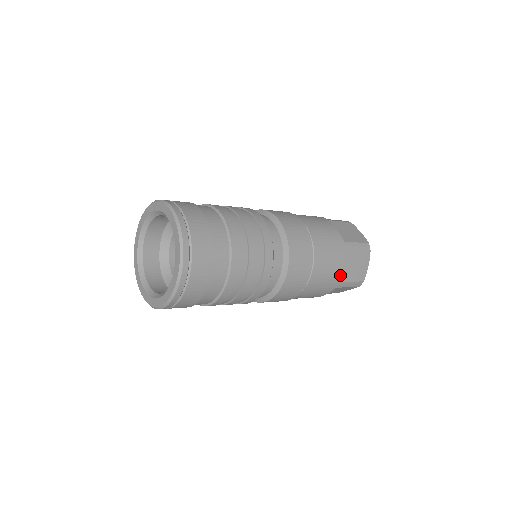
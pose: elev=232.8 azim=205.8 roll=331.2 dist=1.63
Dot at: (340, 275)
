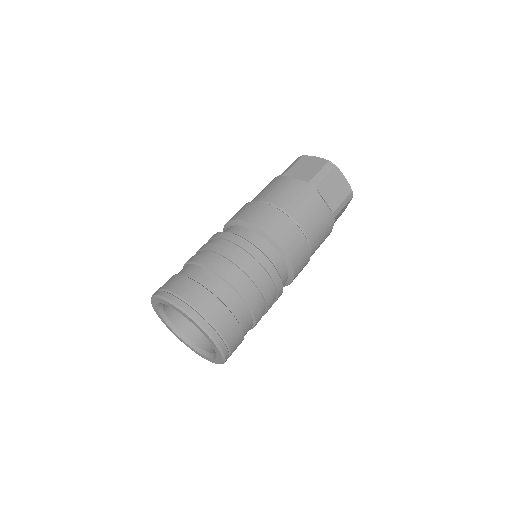
Dot at: occluded
